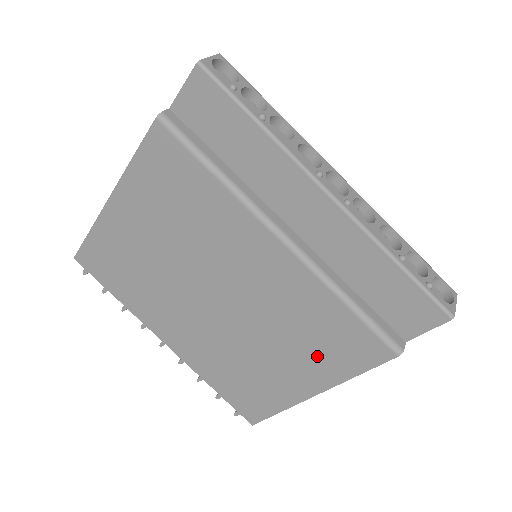
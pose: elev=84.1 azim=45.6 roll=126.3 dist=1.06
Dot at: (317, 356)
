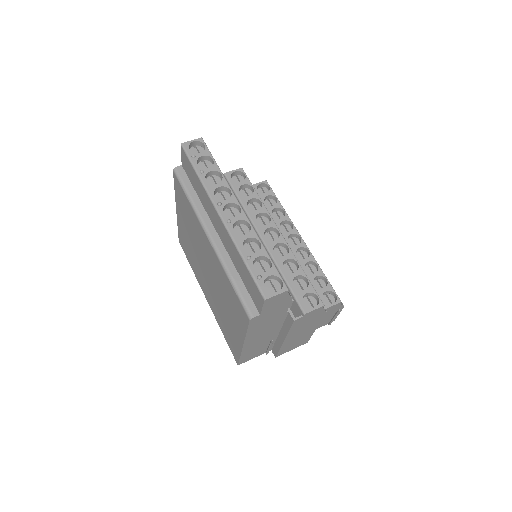
Dot at: (235, 316)
